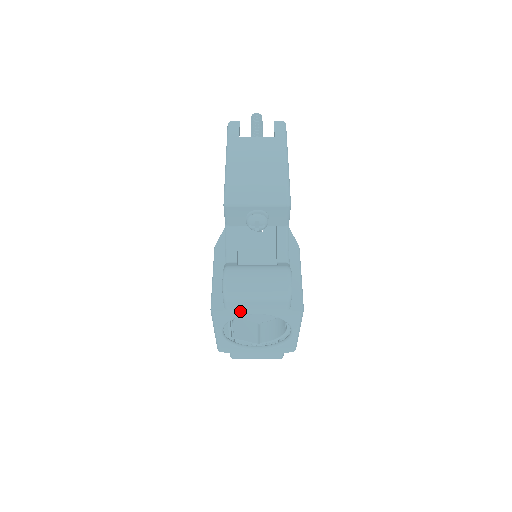
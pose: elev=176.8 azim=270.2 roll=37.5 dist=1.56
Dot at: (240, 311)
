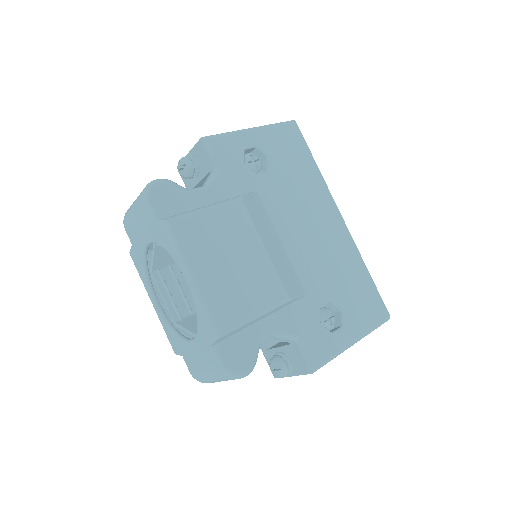
Dot at: (138, 244)
